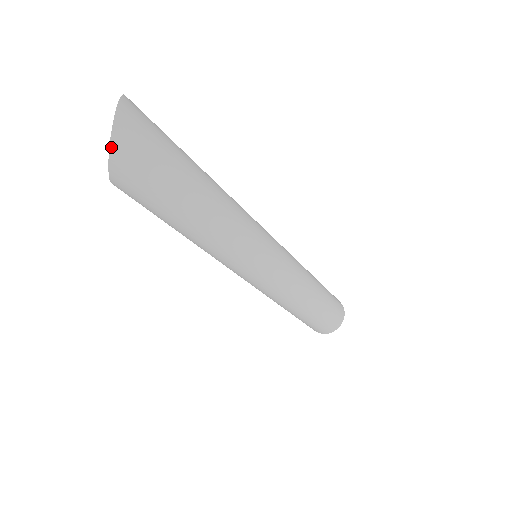
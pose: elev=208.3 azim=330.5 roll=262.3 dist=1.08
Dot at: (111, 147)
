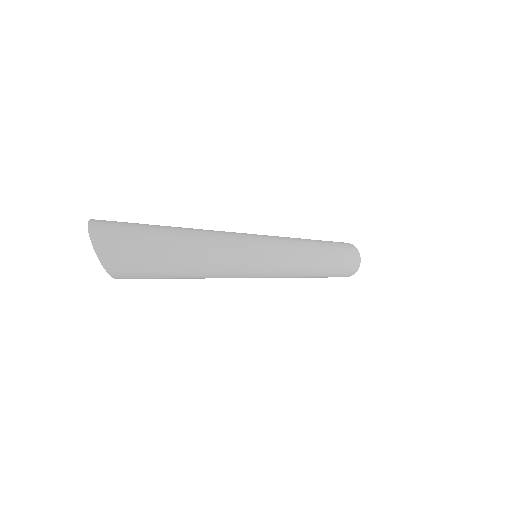
Dot at: (101, 262)
